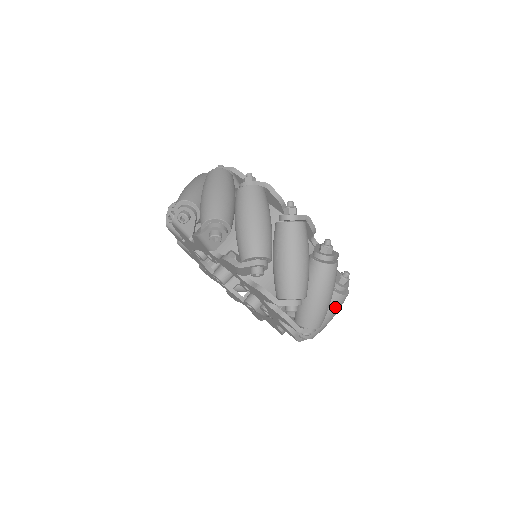
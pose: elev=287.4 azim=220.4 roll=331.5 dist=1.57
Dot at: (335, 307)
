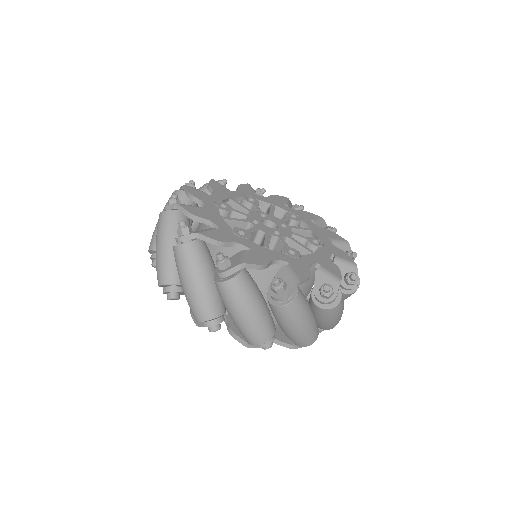
Dot at: occluded
